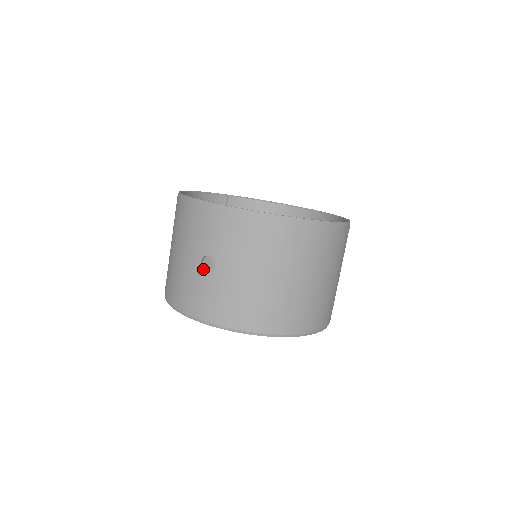
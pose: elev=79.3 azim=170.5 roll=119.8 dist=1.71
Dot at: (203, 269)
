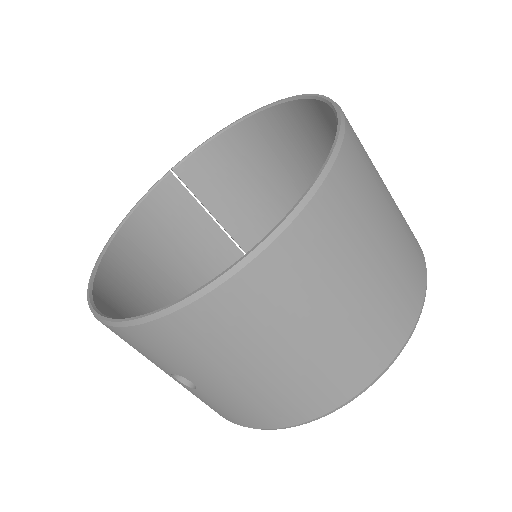
Dot at: (187, 382)
